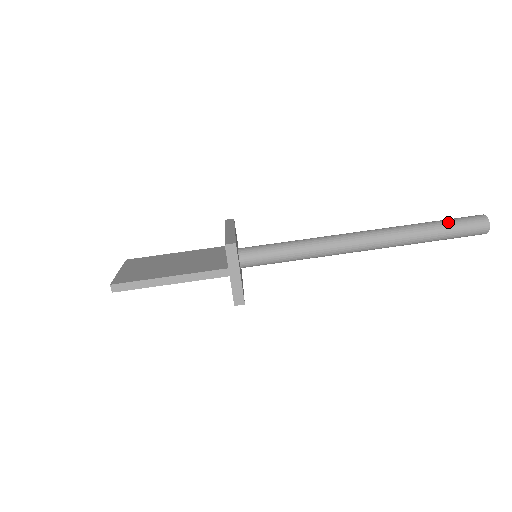
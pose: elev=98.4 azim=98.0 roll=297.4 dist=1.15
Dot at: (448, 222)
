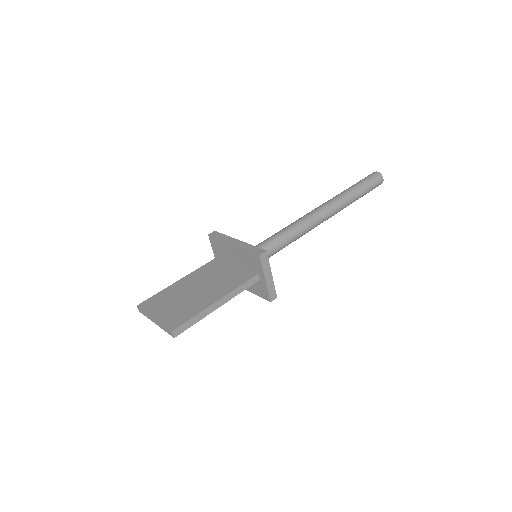
Dot at: (362, 184)
